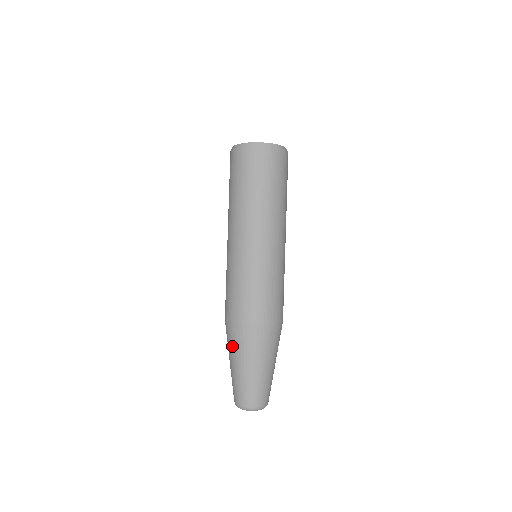
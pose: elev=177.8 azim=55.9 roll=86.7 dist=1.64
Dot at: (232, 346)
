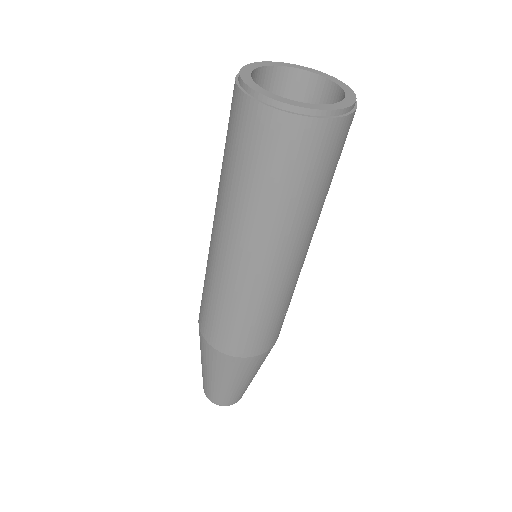
Dot at: occluded
